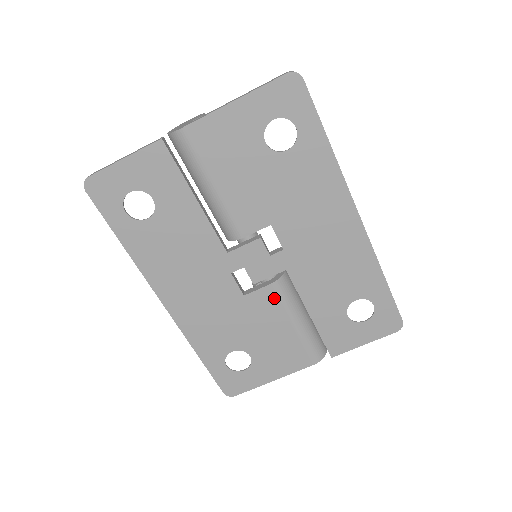
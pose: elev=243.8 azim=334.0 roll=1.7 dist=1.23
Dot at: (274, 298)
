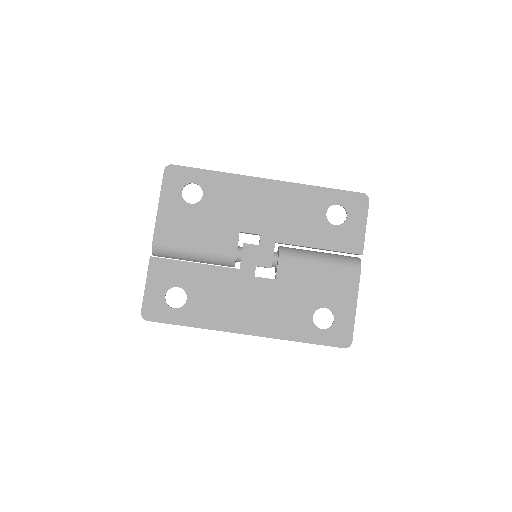
Dot at: (290, 262)
